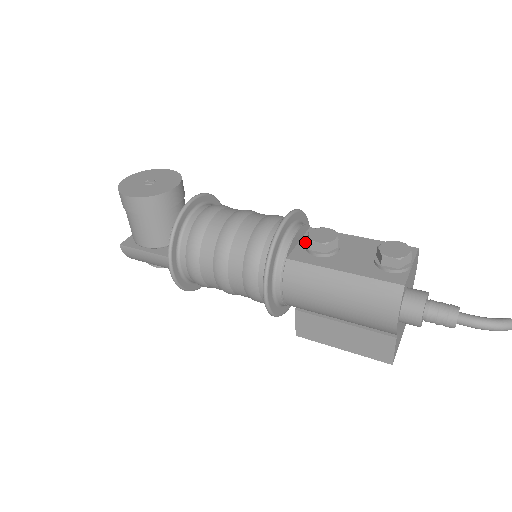
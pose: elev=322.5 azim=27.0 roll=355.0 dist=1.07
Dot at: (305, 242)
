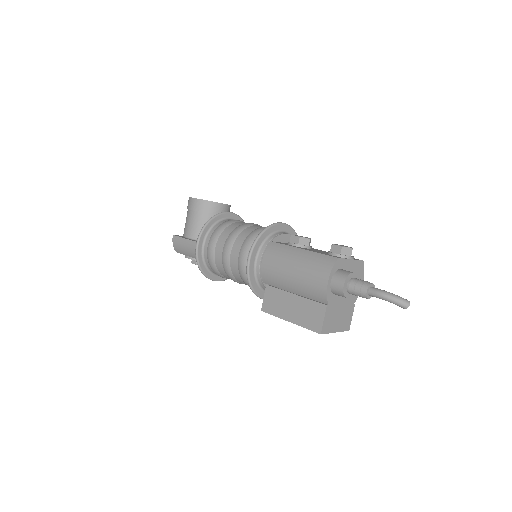
Dot at: occluded
